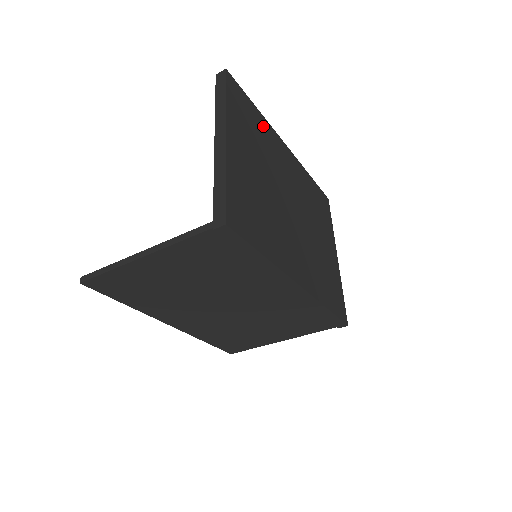
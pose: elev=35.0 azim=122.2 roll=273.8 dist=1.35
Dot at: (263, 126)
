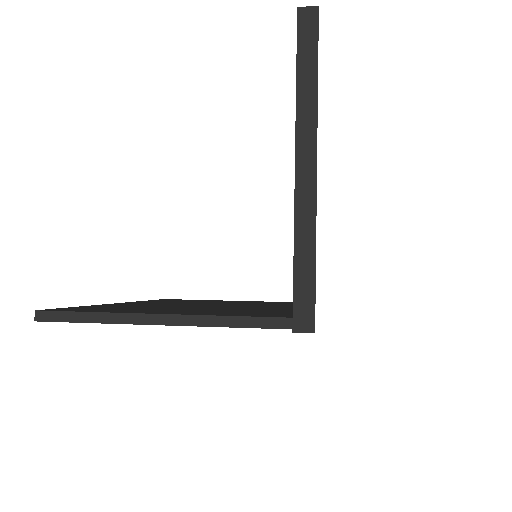
Dot at: occluded
